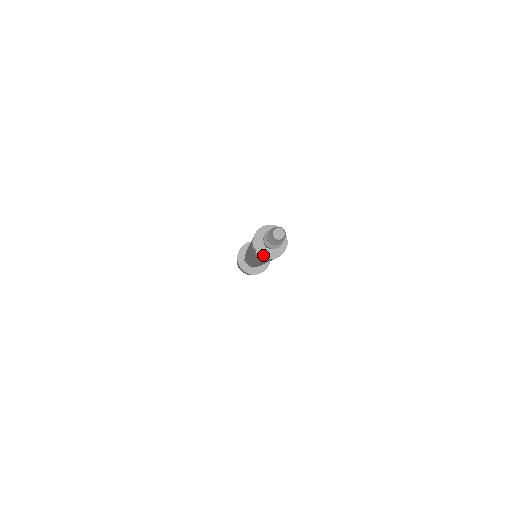
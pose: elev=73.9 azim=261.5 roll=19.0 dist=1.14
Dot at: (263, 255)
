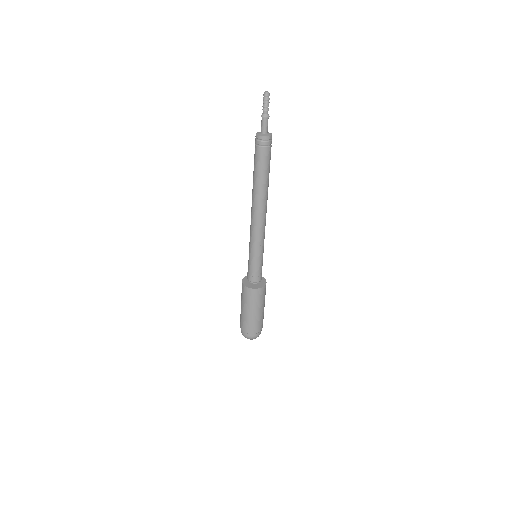
Dot at: (260, 135)
